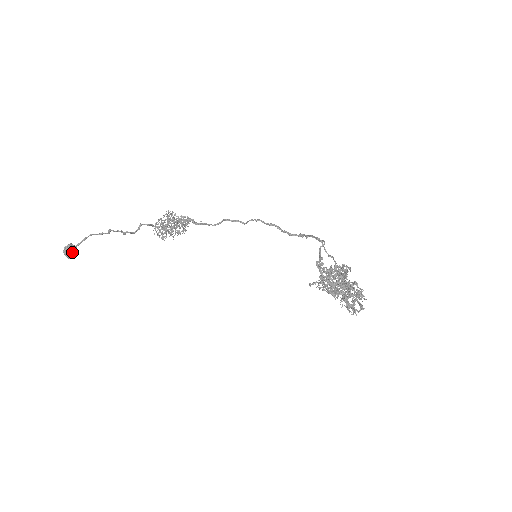
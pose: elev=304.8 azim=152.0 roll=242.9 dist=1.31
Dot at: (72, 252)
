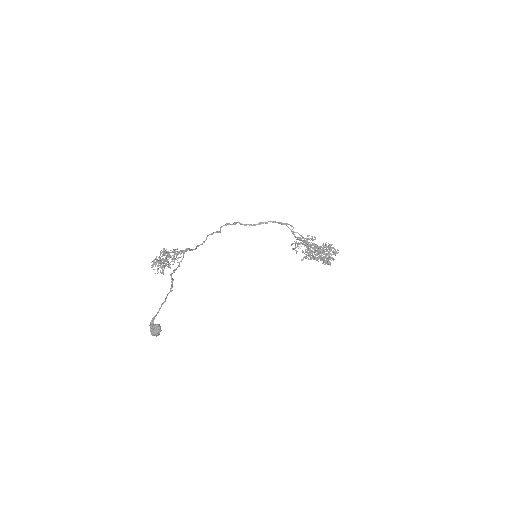
Dot at: (161, 330)
